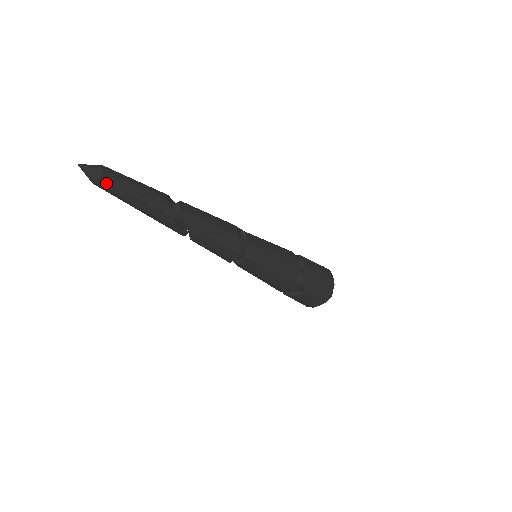
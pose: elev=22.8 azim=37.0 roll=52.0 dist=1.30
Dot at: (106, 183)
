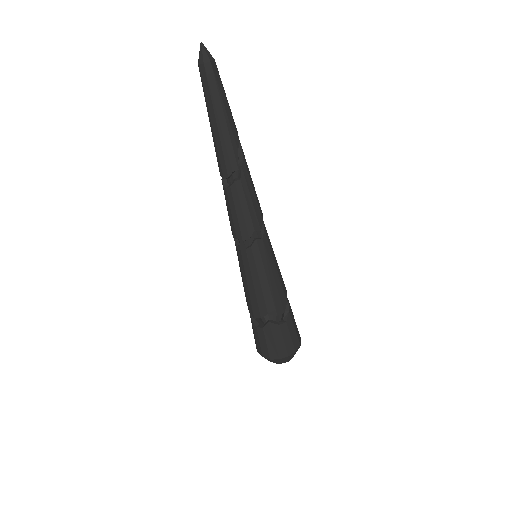
Dot at: (215, 68)
